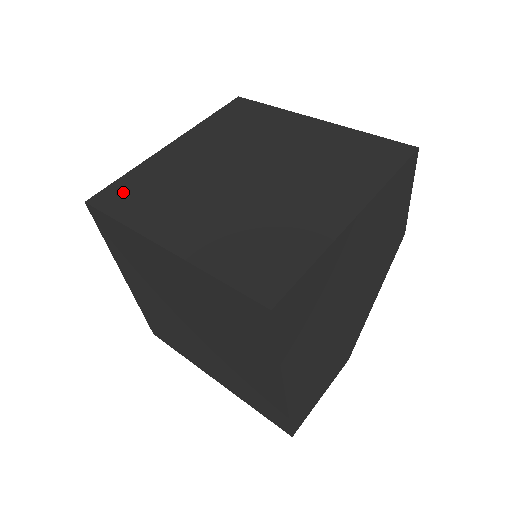
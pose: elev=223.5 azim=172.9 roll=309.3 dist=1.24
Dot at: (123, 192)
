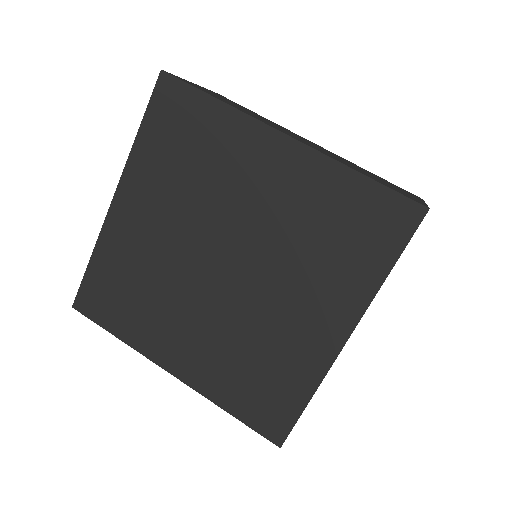
Dot at: (101, 293)
